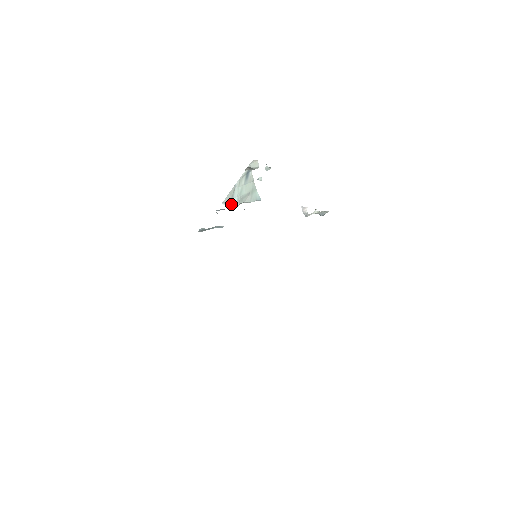
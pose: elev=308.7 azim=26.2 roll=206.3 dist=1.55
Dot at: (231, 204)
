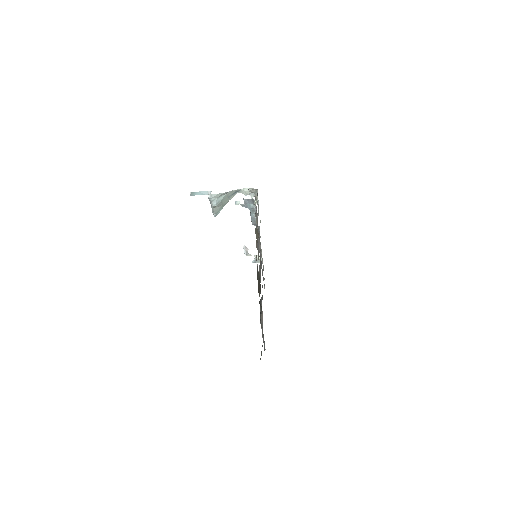
Dot at: (211, 201)
